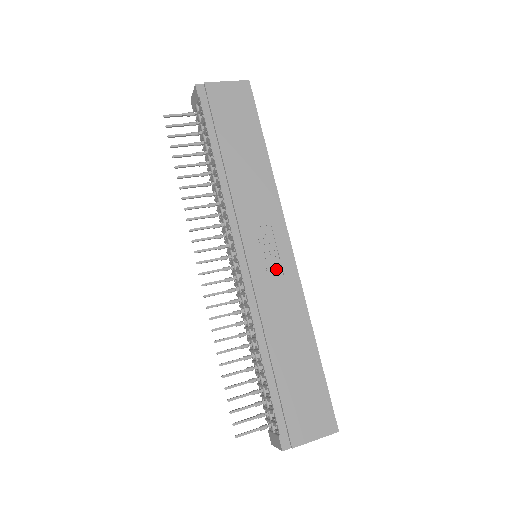
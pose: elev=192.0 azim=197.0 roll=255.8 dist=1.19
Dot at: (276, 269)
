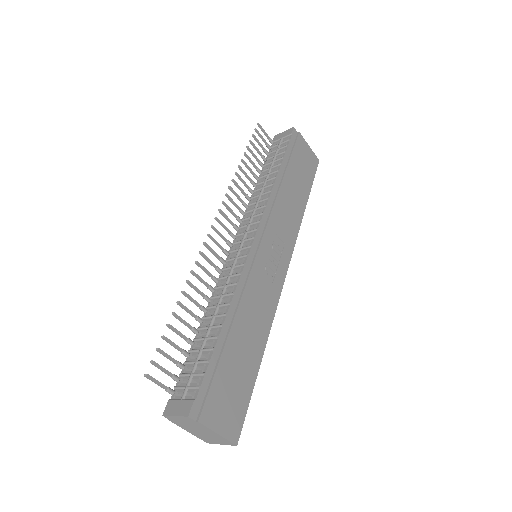
Dot at: (271, 273)
